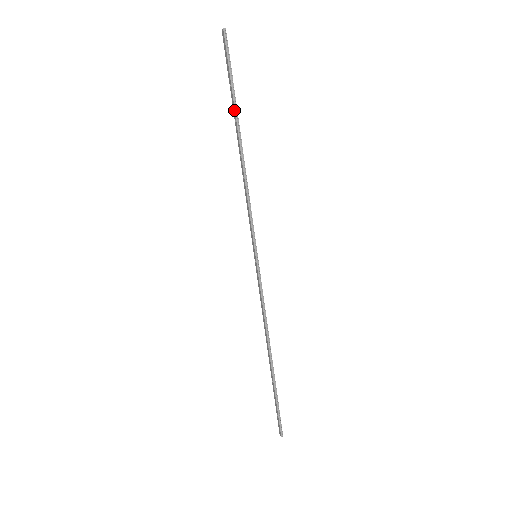
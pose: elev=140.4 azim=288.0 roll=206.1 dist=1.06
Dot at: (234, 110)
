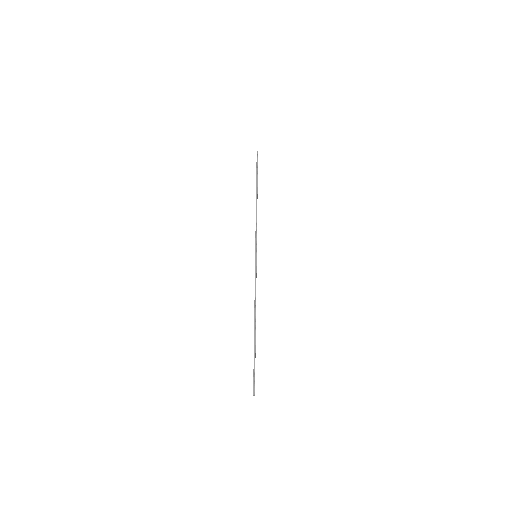
Dot at: (256, 182)
